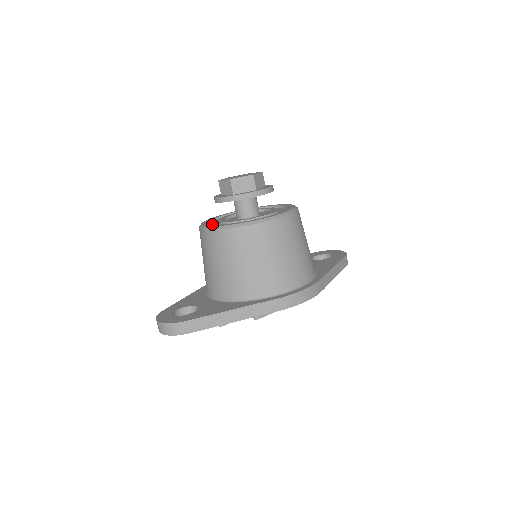
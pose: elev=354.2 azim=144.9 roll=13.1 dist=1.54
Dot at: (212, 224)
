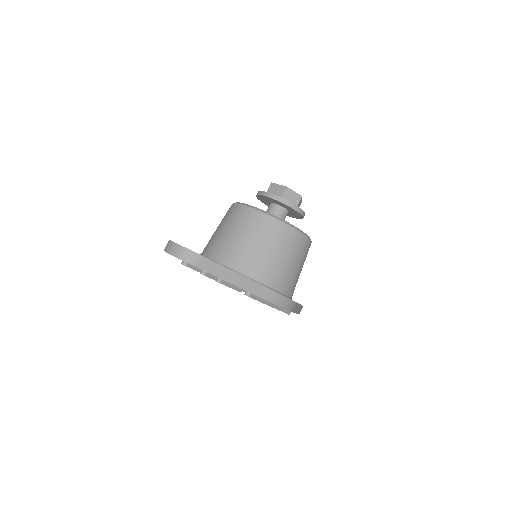
Dot at: occluded
